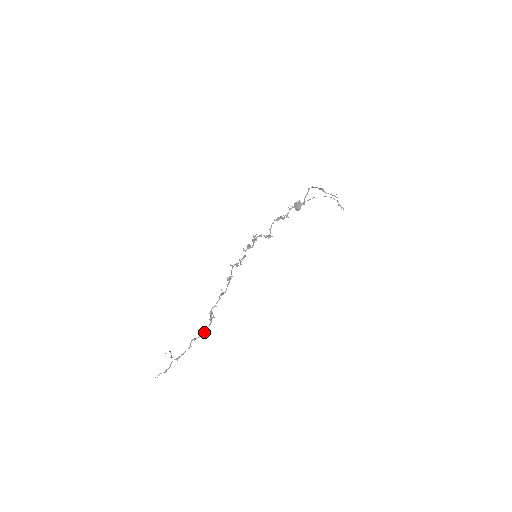
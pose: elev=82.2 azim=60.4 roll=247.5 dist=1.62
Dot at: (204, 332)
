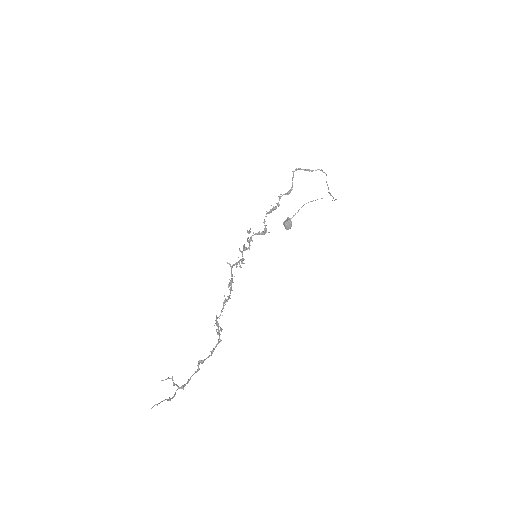
Dot at: (213, 351)
